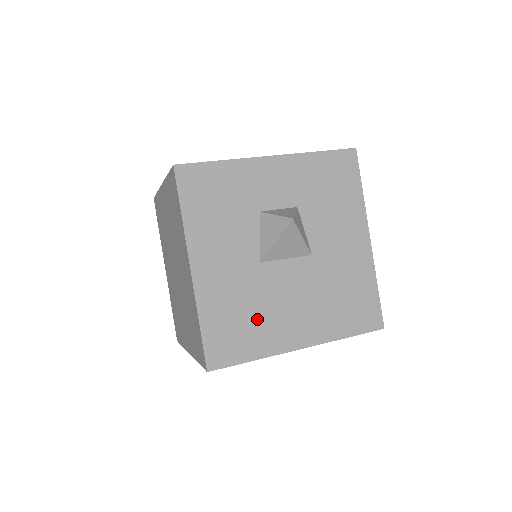
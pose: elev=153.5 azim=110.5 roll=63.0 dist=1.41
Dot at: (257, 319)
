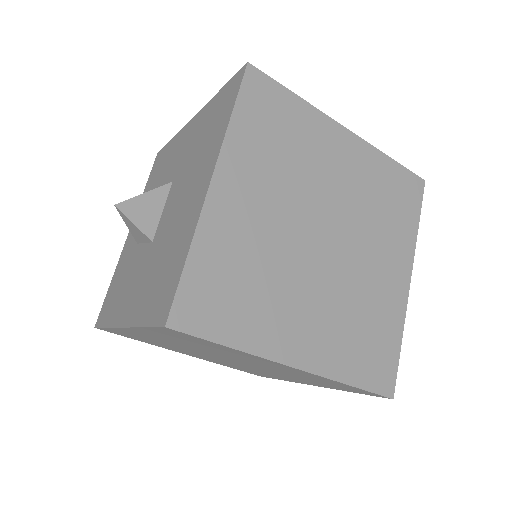
Dot at: occluded
